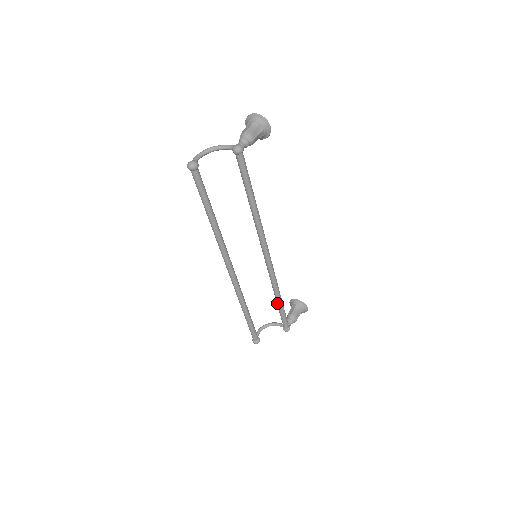
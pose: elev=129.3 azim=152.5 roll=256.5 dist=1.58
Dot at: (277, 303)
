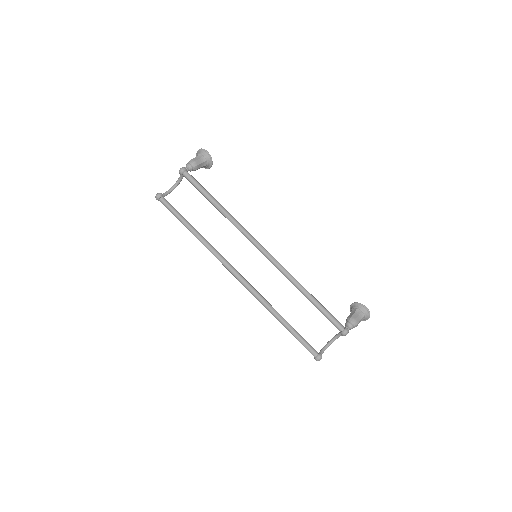
Dot at: occluded
